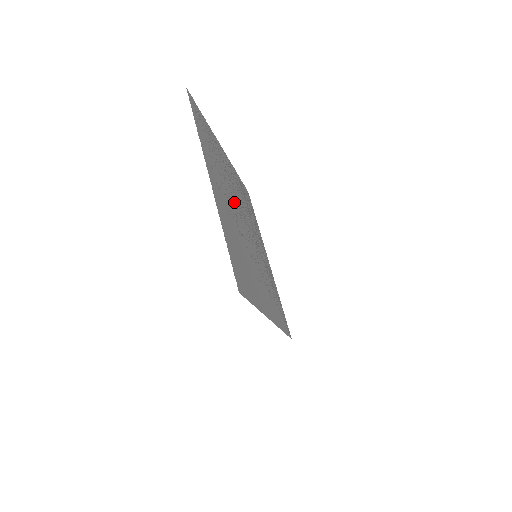
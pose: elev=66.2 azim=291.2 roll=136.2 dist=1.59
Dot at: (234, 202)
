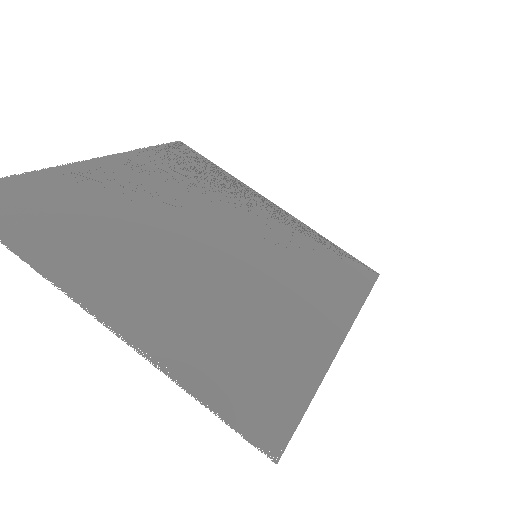
Dot at: (166, 235)
